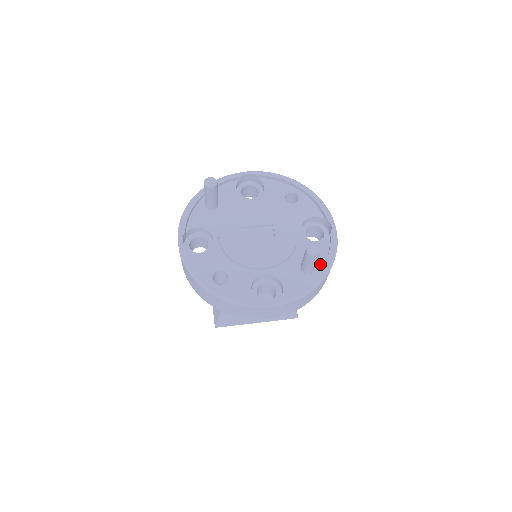
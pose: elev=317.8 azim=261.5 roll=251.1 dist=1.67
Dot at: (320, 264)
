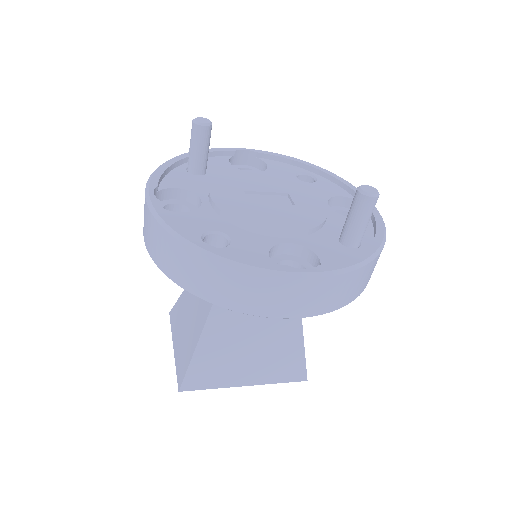
Dot at: (366, 239)
